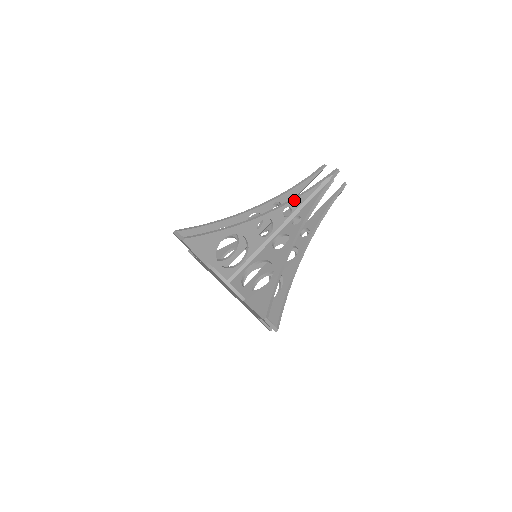
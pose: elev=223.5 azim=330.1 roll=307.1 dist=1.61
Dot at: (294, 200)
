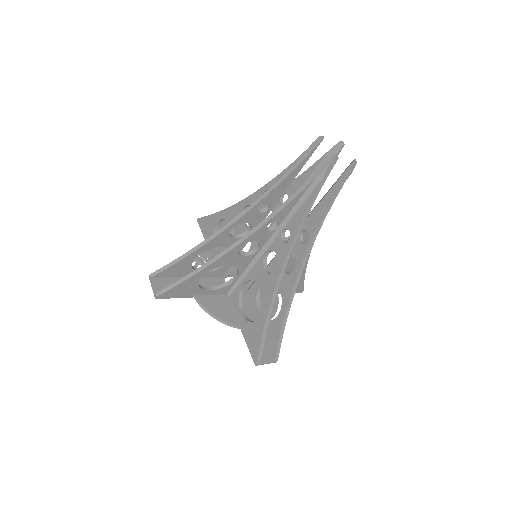
Dot at: (277, 214)
